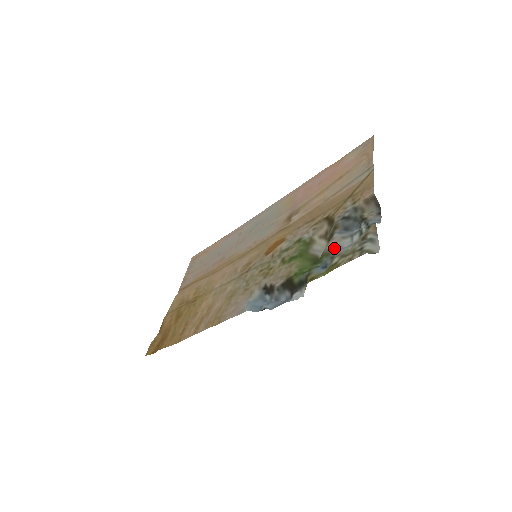
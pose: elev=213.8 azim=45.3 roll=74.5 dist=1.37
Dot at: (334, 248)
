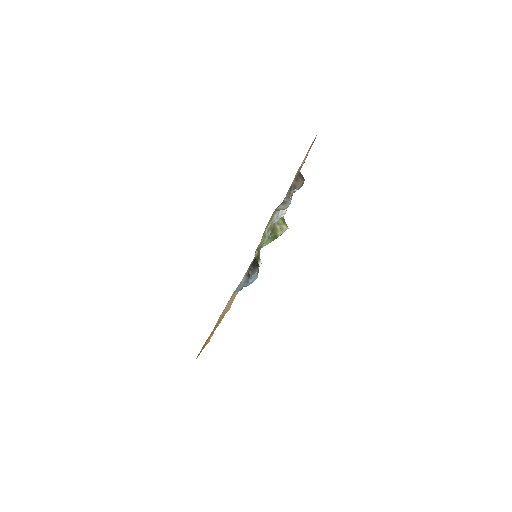
Dot at: occluded
